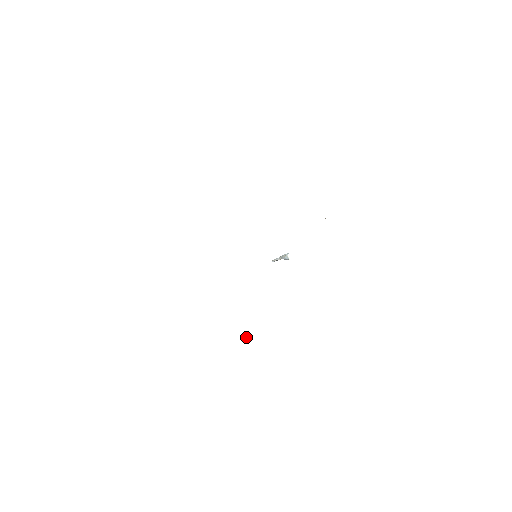
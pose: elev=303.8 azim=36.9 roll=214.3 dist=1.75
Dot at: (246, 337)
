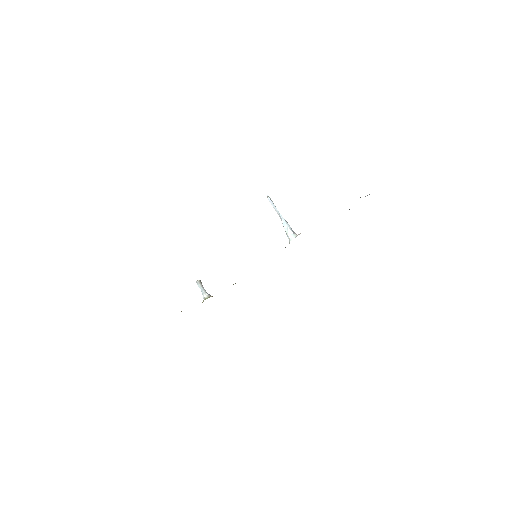
Dot at: (204, 298)
